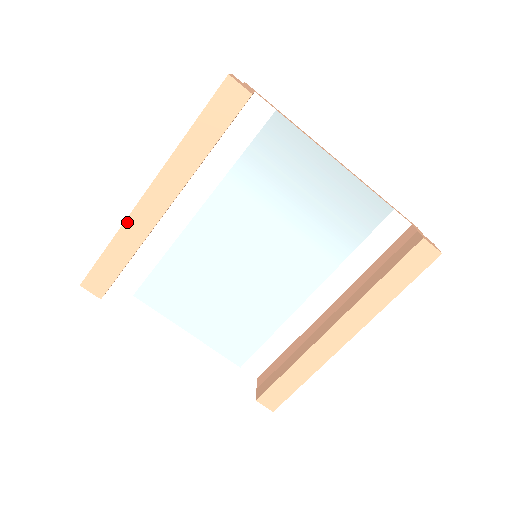
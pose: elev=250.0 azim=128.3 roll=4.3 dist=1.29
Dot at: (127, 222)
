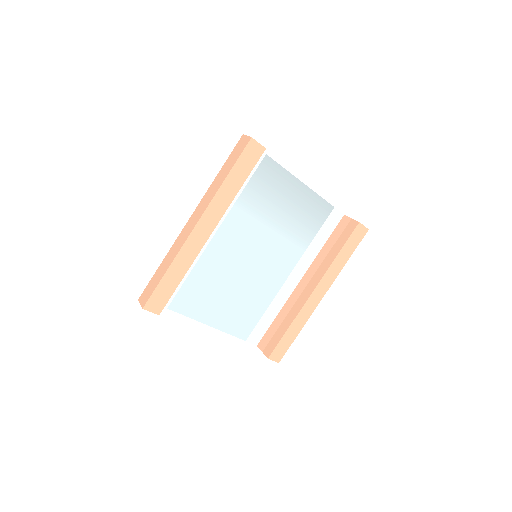
Dot at: (181, 250)
